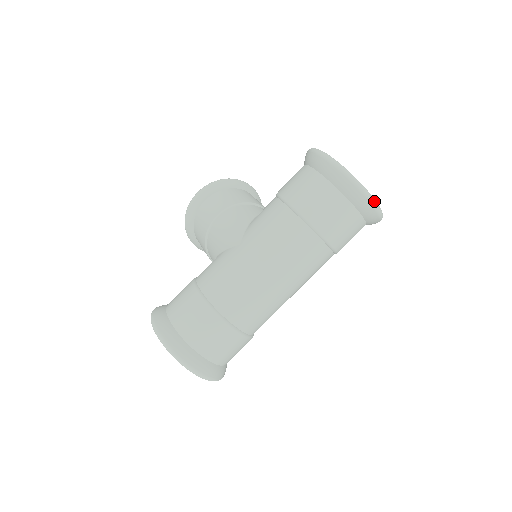
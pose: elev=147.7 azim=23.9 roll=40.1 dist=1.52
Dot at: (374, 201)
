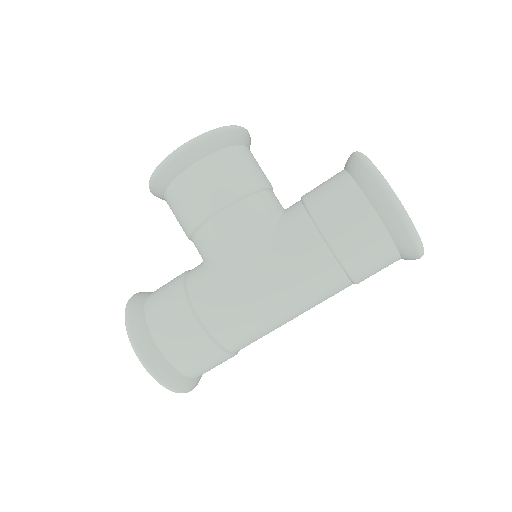
Dot at: occluded
